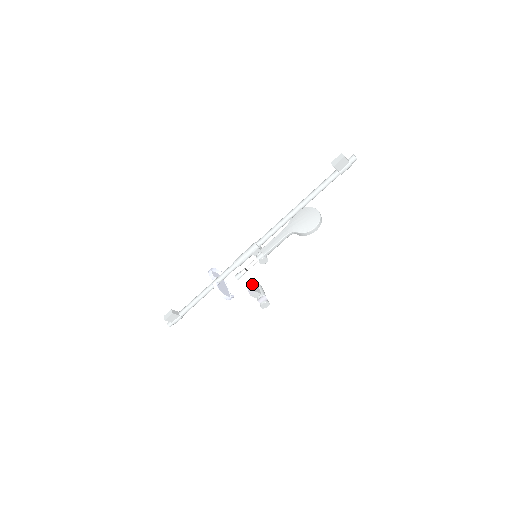
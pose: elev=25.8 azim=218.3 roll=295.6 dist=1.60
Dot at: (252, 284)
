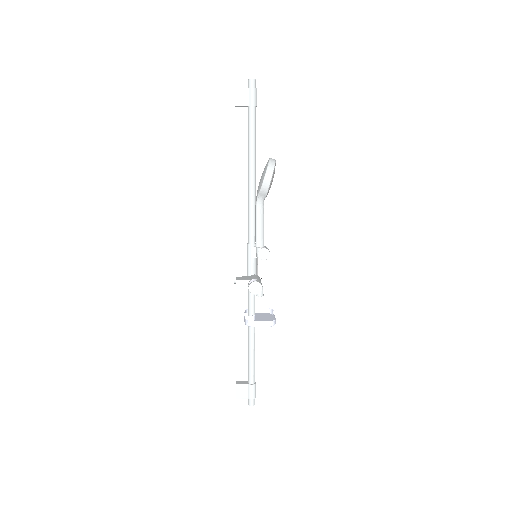
Dot at: (237, 278)
